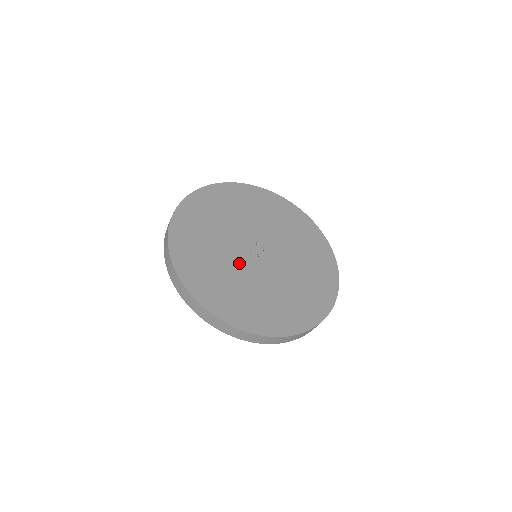
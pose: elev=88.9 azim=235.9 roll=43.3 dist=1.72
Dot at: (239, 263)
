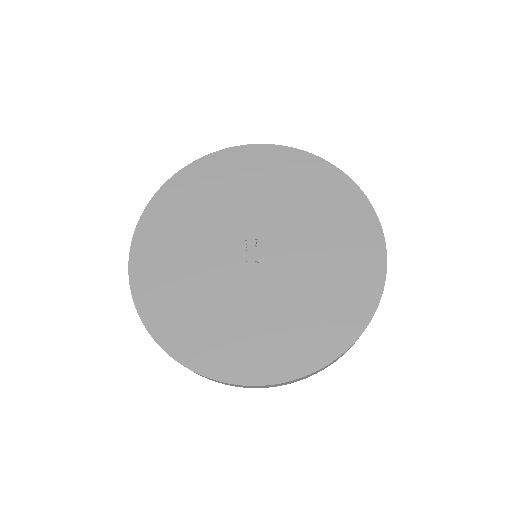
Dot at: (242, 289)
